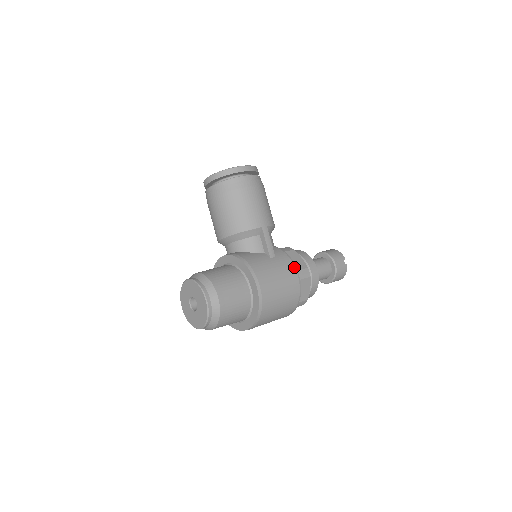
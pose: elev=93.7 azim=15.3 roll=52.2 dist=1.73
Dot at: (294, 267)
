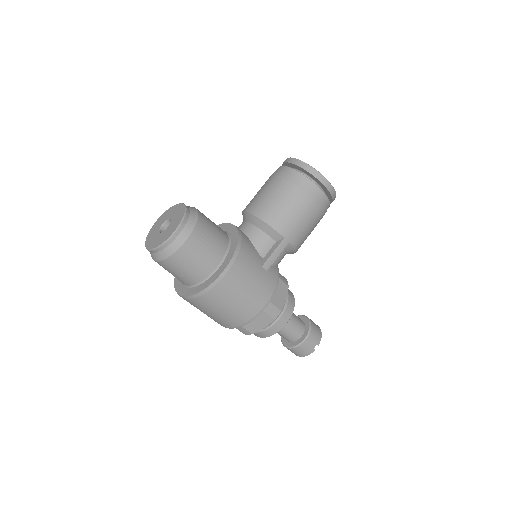
Dot at: (271, 296)
